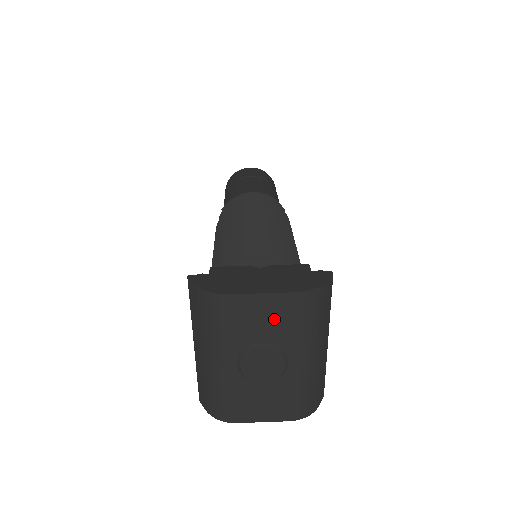
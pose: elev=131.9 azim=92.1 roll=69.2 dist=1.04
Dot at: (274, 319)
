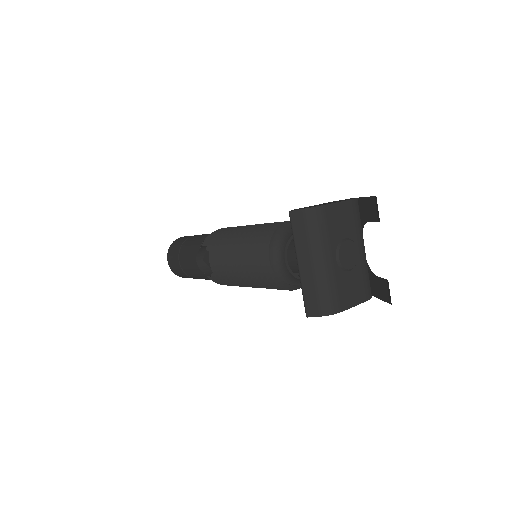
Dot at: (347, 220)
